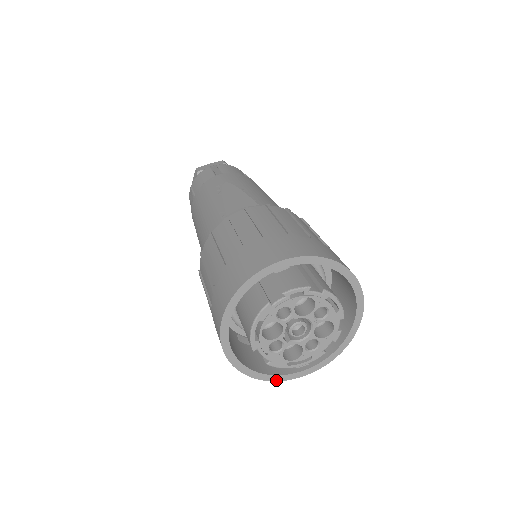
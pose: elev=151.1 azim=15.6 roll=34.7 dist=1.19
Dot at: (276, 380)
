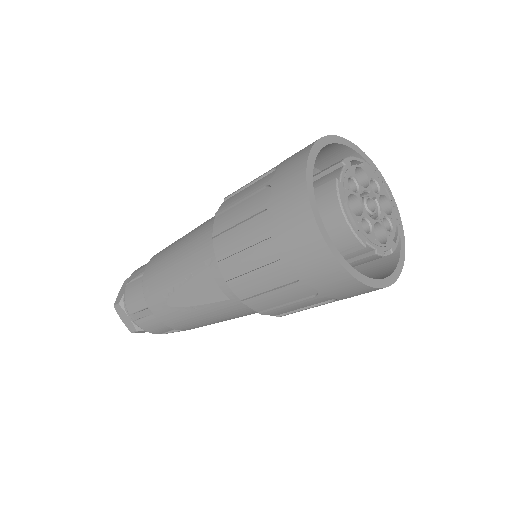
Dot at: (311, 205)
